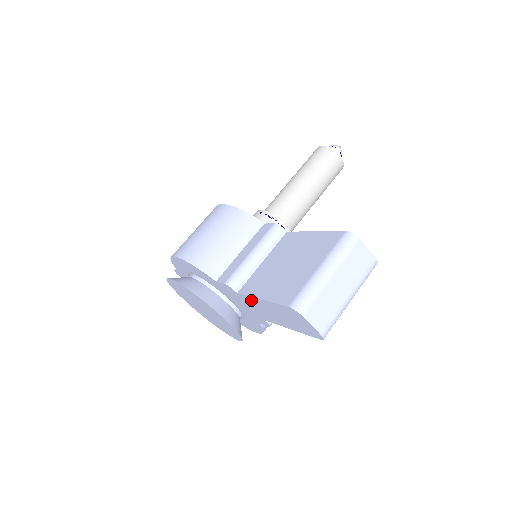
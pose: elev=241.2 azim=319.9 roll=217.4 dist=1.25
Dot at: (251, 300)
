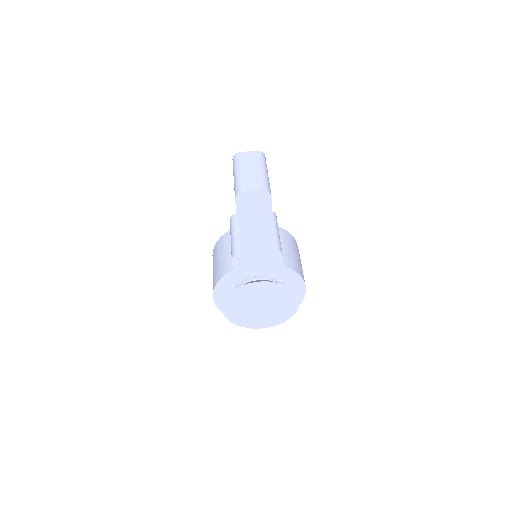
Dot at: (245, 243)
